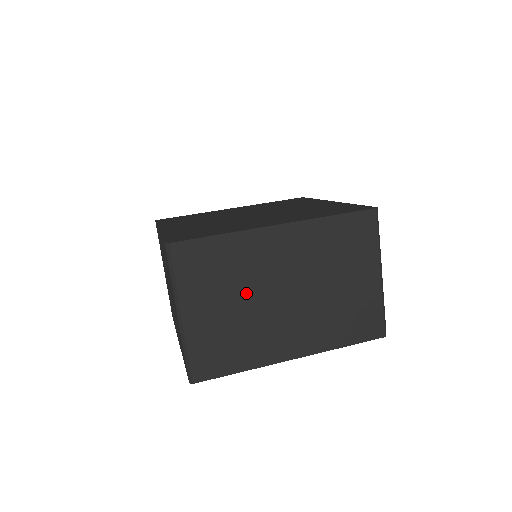
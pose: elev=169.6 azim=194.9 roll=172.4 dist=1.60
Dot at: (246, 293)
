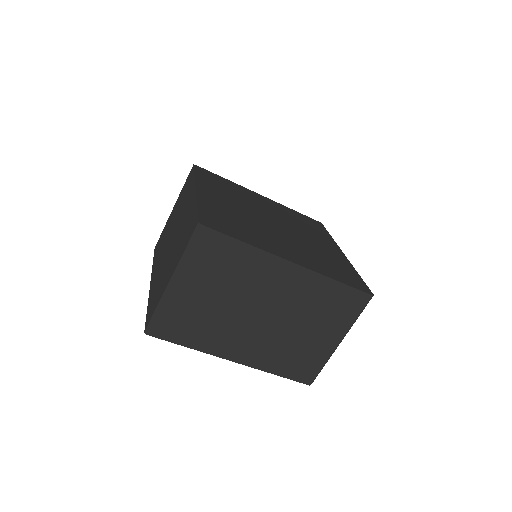
Dot at: (233, 296)
